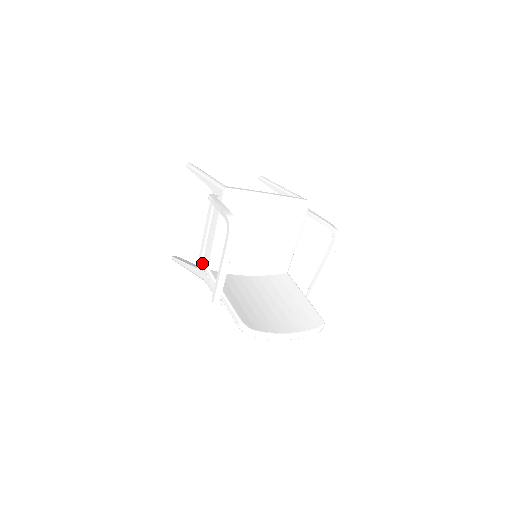
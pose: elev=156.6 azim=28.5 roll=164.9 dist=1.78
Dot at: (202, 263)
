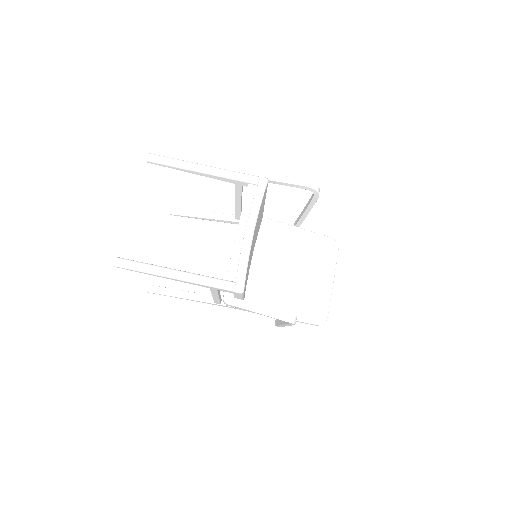
Dot at: (220, 301)
